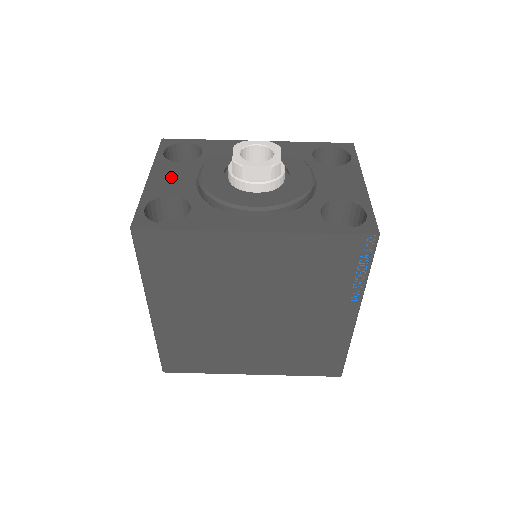
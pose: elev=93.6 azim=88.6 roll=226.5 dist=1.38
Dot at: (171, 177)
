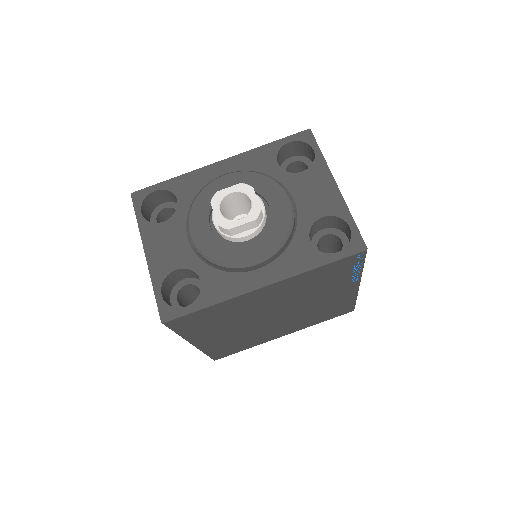
Dot at: (165, 245)
